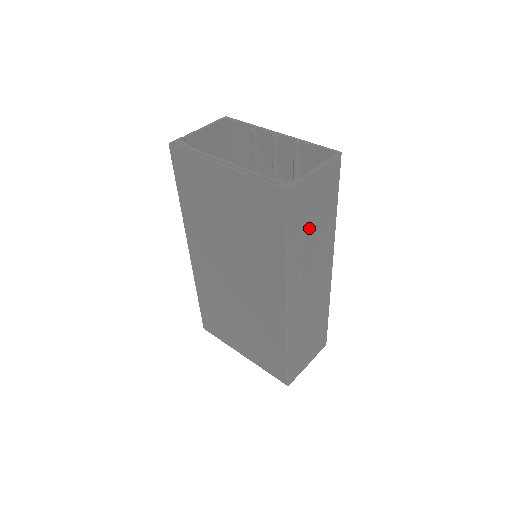
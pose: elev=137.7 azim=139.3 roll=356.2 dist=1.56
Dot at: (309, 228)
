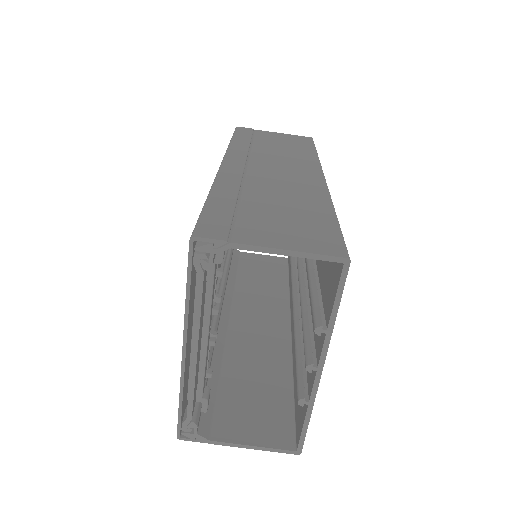
Dot at: (235, 384)
